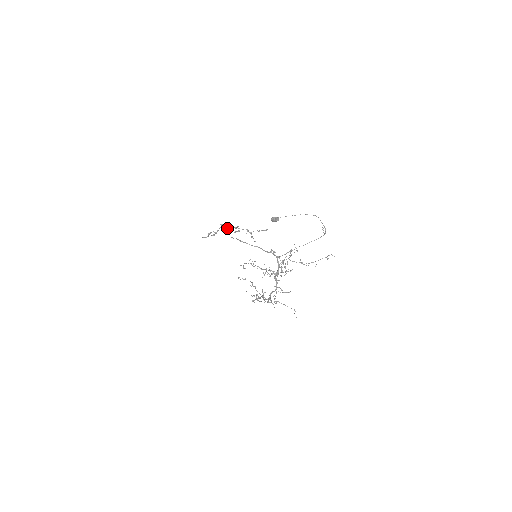
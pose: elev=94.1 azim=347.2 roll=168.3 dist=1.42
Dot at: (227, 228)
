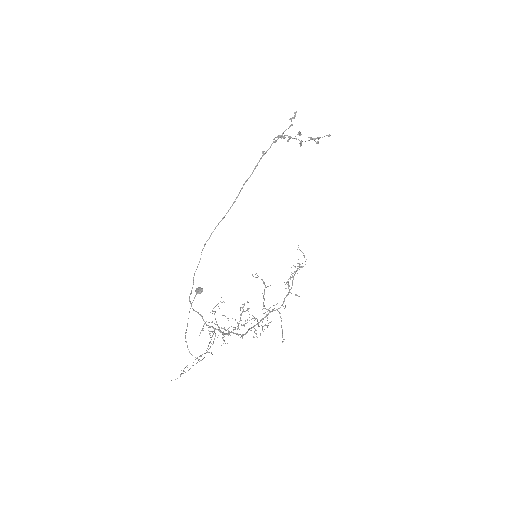
Dot at: (200, 258)
